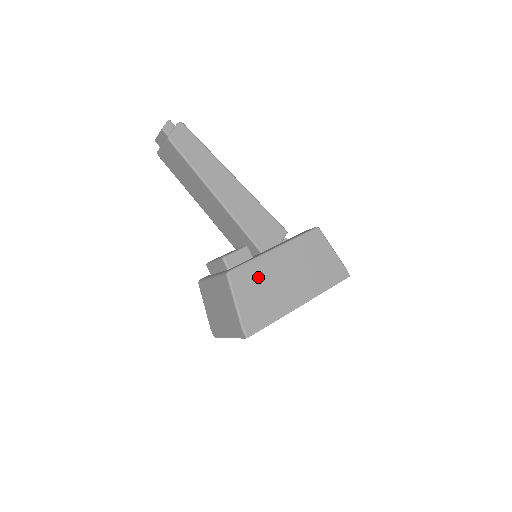
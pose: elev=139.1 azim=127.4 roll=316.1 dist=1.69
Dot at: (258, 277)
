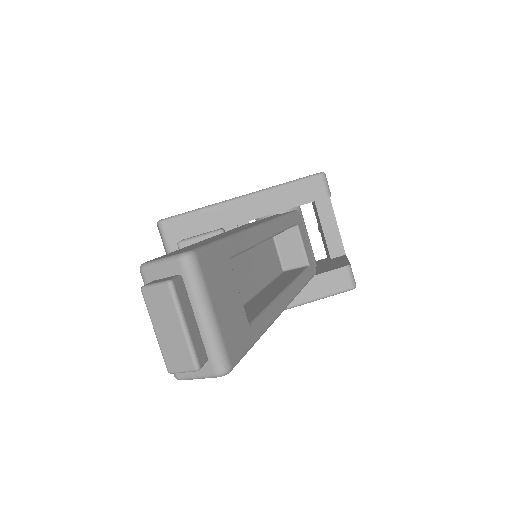
Dot at: occluded
